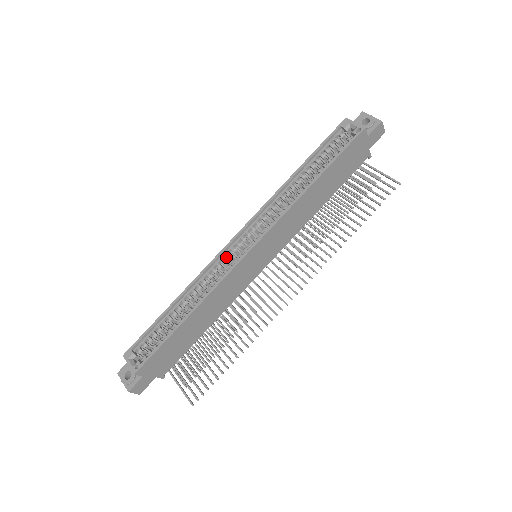
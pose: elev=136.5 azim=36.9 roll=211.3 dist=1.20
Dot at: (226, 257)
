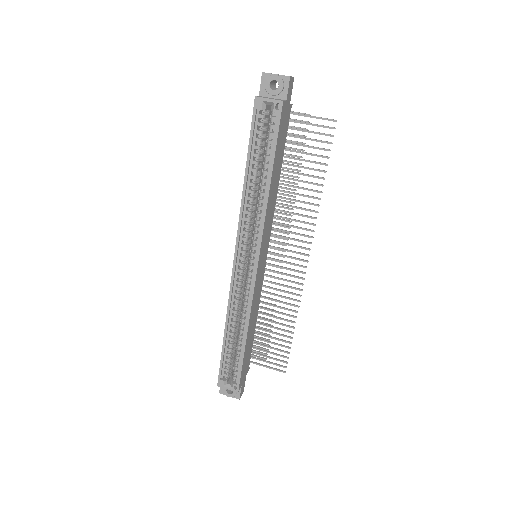
Dot at: (238, 279)
